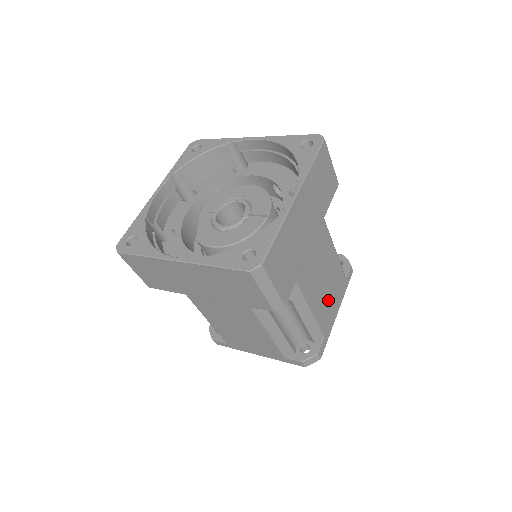
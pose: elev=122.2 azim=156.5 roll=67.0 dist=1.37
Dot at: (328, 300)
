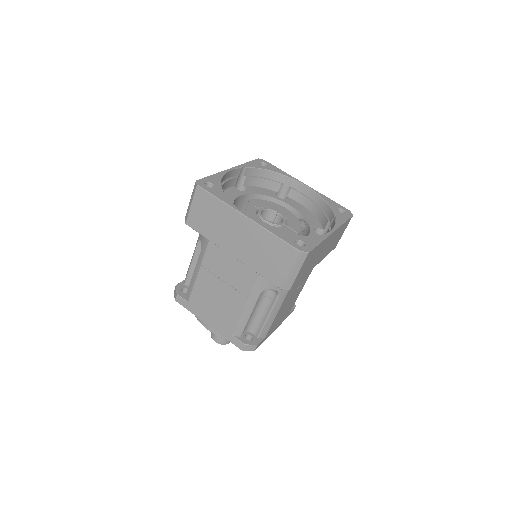
Dot at: (281, 315)
